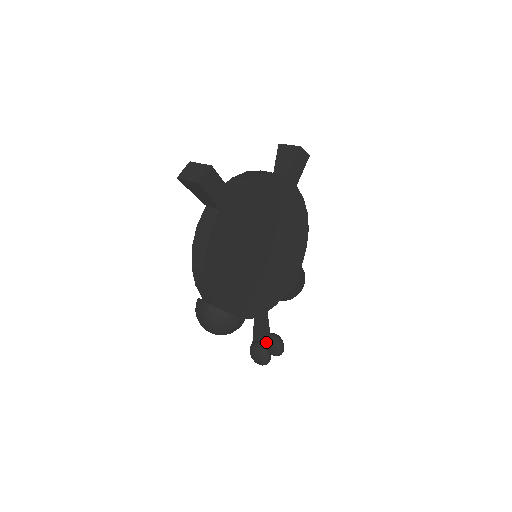
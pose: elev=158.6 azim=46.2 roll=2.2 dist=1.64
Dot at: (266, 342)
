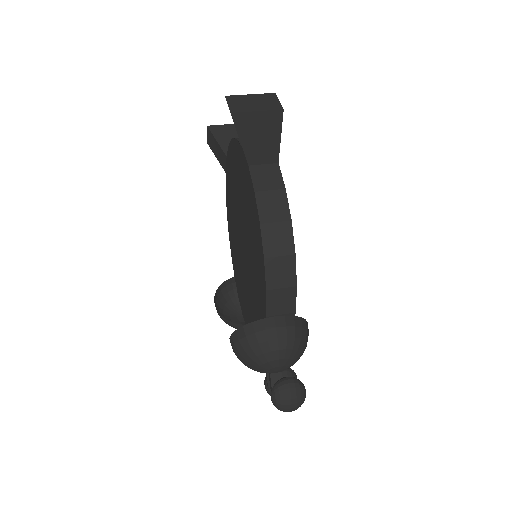
Dot at: occluded
